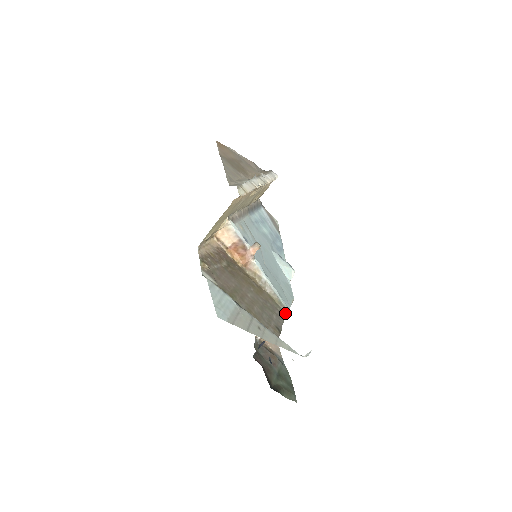
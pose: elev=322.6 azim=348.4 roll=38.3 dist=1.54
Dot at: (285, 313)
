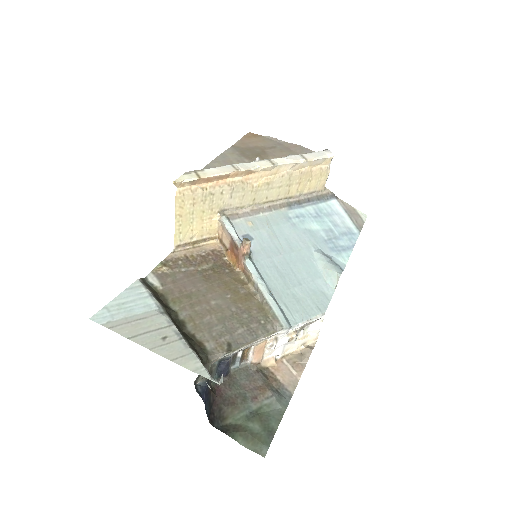
Dot at: (276, 329)
